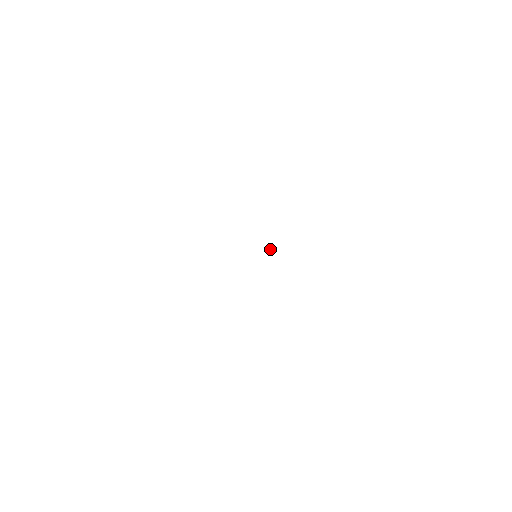
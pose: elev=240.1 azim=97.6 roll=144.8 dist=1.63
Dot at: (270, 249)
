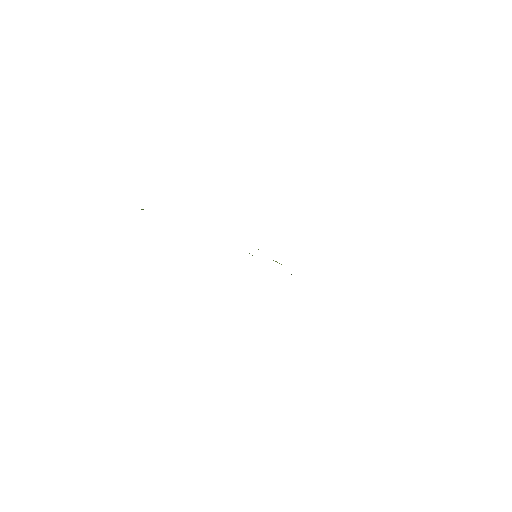
Dot at: occluded
